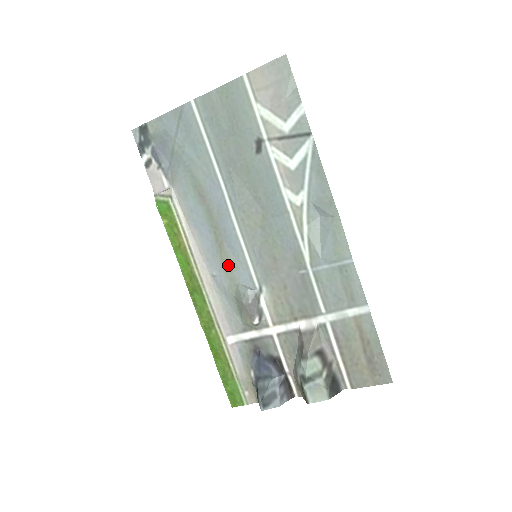
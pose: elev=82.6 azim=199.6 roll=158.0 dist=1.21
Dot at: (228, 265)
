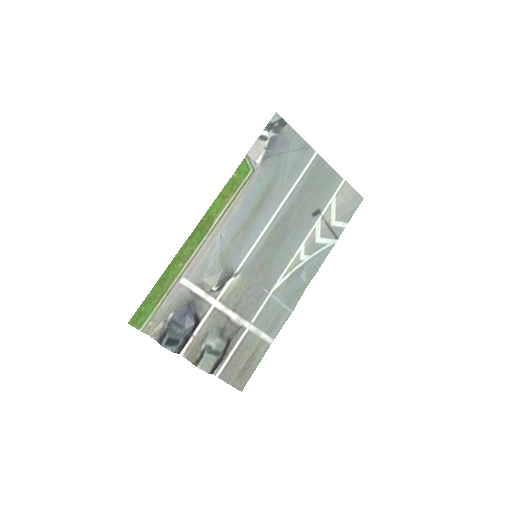
Dot at: (236, 241)
